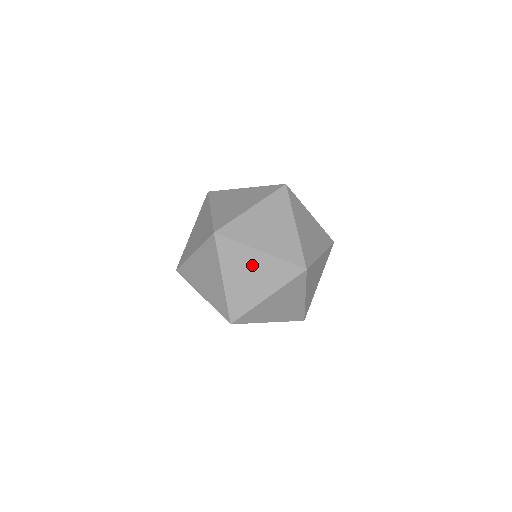
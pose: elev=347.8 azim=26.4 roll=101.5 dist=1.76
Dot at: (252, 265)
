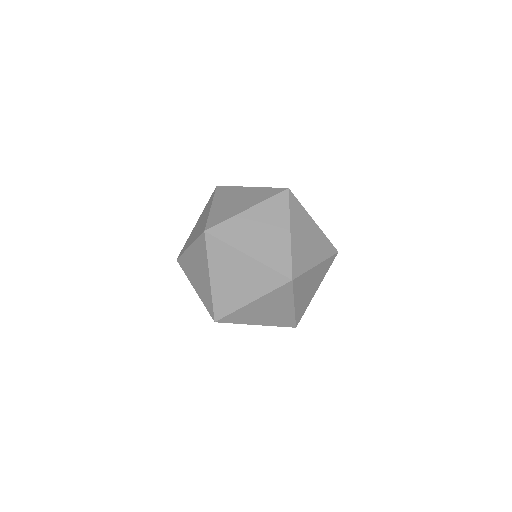
Dot at: (279, 308)
